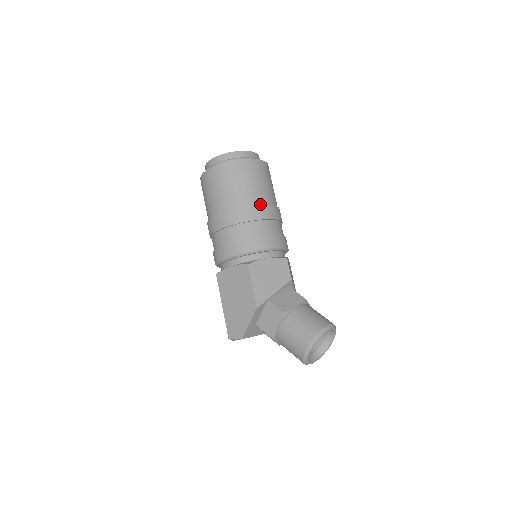
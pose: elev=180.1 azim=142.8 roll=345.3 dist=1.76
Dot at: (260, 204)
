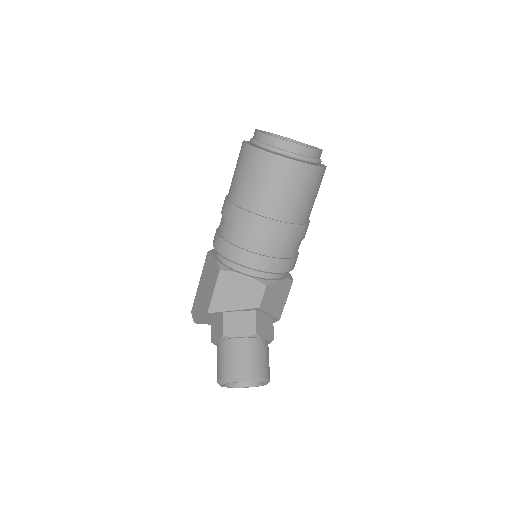
Dot at: (268, 216)
